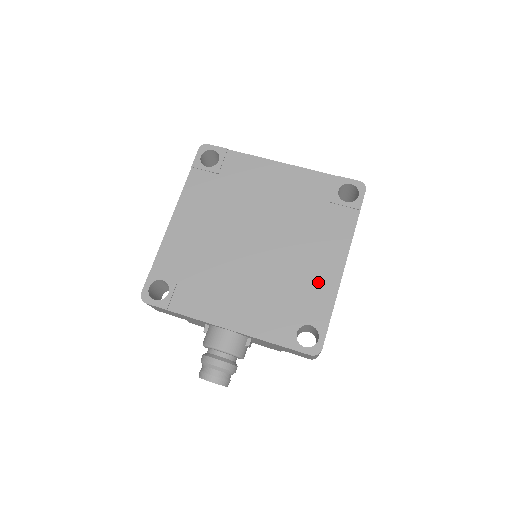
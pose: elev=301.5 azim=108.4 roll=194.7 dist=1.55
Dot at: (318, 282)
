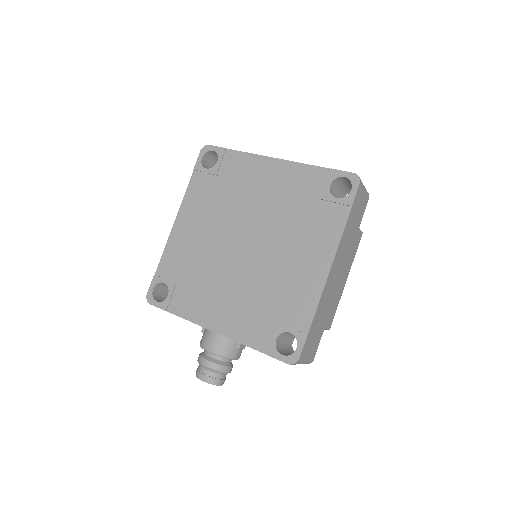
Dot at: (301, 287)
